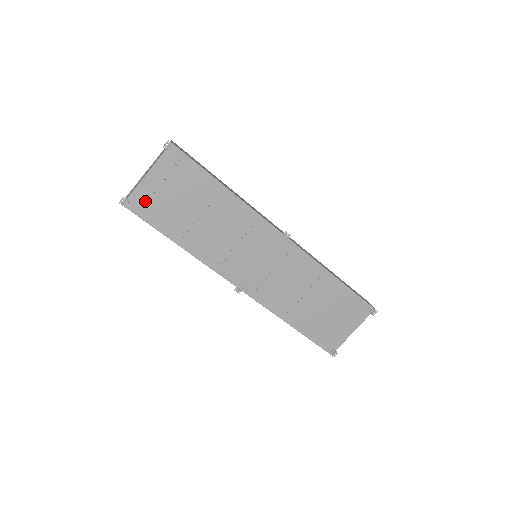
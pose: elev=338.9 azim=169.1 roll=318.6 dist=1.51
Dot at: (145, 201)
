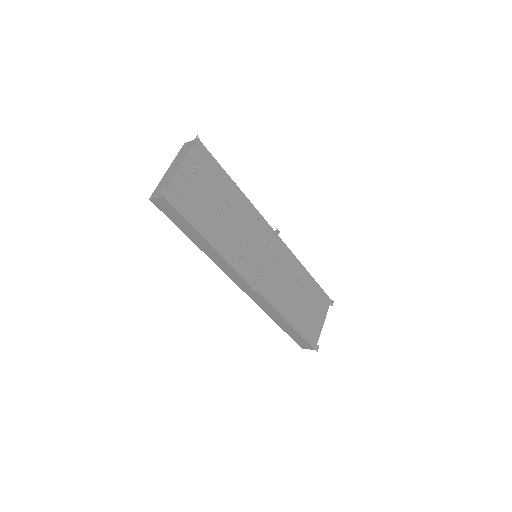
Dot at: (182, 193)
